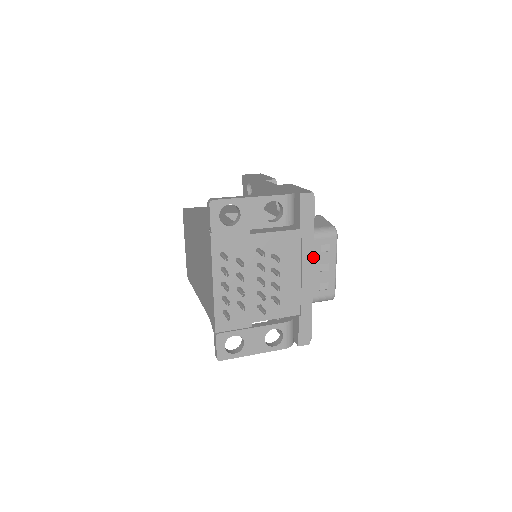
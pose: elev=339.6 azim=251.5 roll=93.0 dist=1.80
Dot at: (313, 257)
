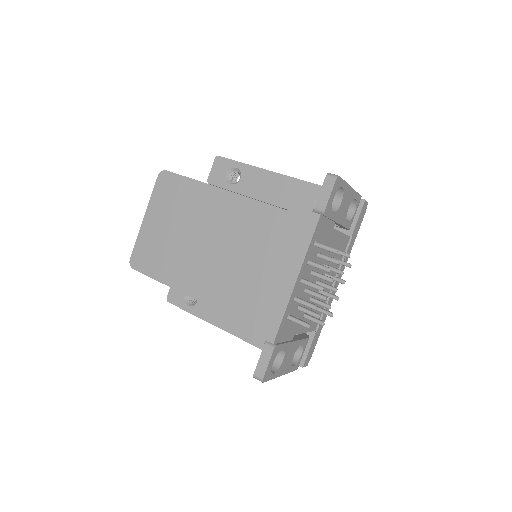
Dot at: occluded
